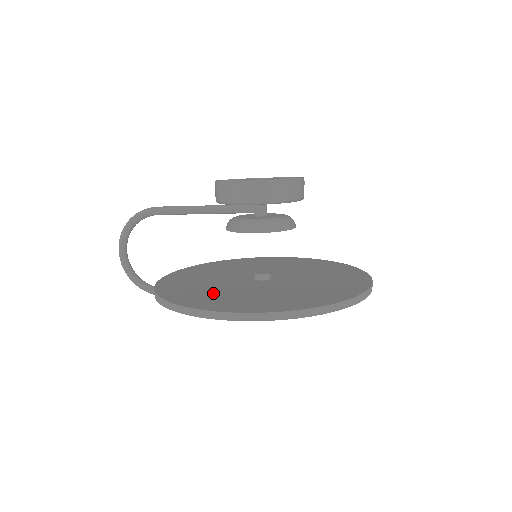
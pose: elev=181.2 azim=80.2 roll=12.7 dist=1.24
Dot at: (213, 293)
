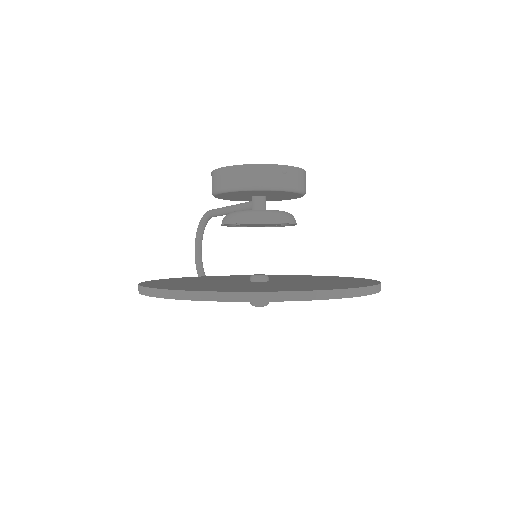
Dot at: (188, 281)
